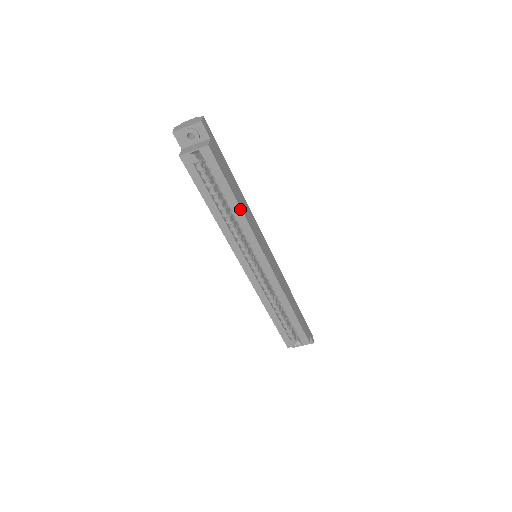
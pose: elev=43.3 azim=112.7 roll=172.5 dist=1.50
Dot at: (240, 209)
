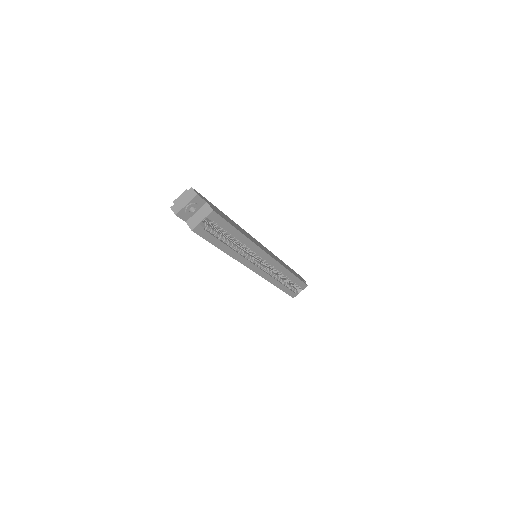
Dot at: (245, 237)
